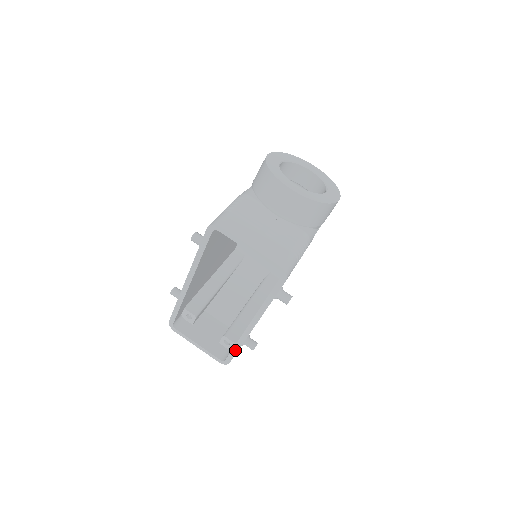
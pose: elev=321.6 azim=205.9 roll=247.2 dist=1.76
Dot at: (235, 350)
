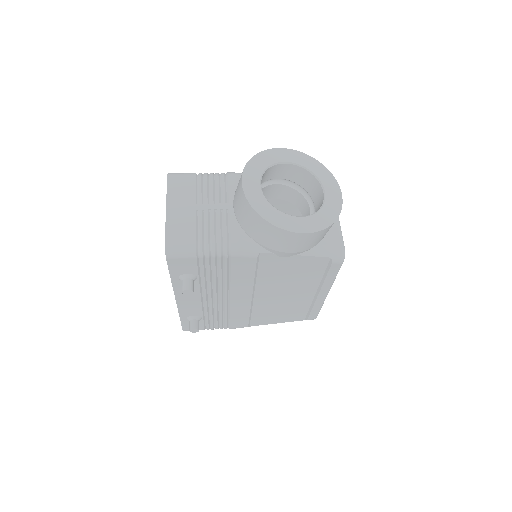
Dot at: occluded
